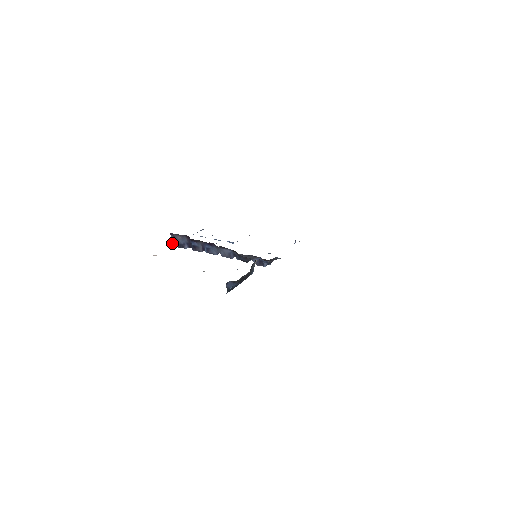
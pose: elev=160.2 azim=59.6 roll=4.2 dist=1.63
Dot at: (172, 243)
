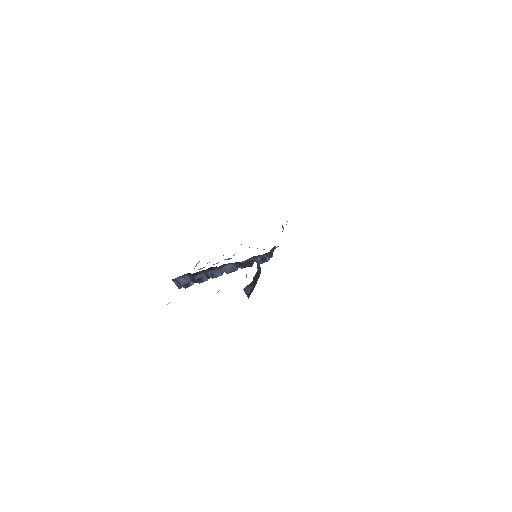
Dot at: (178, 288)
